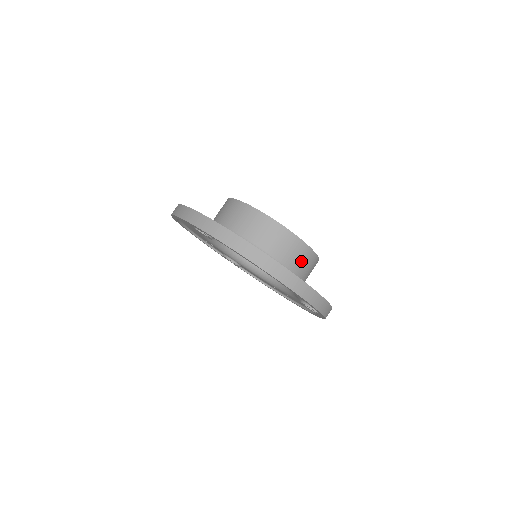
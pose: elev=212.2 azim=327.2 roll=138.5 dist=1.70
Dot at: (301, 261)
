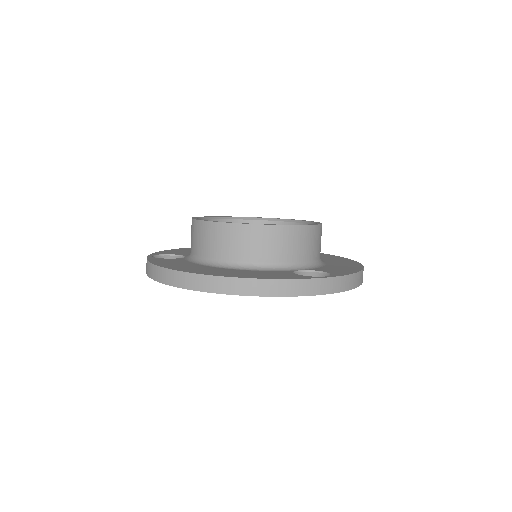
Dot at: (257, 245)
